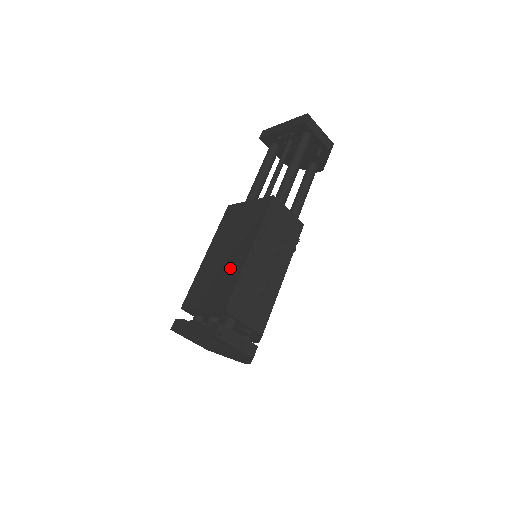
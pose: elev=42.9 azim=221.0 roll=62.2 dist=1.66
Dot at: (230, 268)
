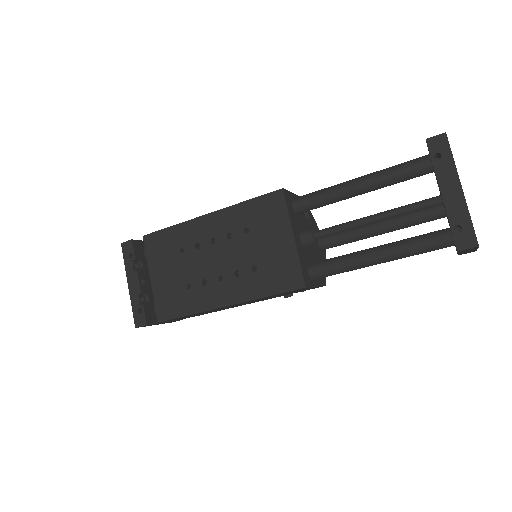
Dot at: (200, 287)
